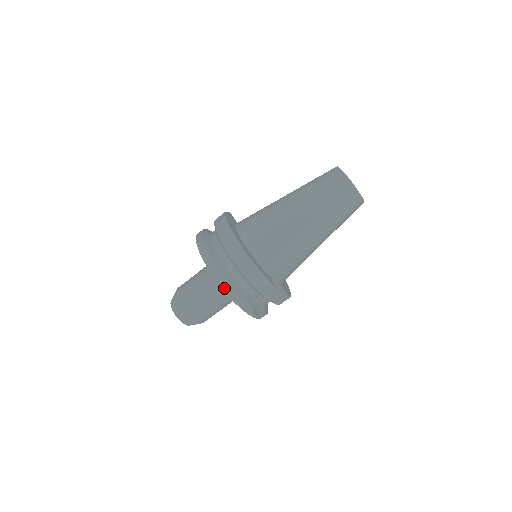
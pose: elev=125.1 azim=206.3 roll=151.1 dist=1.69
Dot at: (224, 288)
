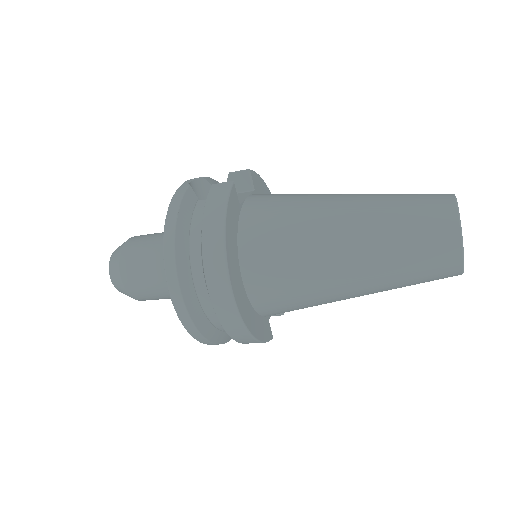
Dot at: (198, 340)
